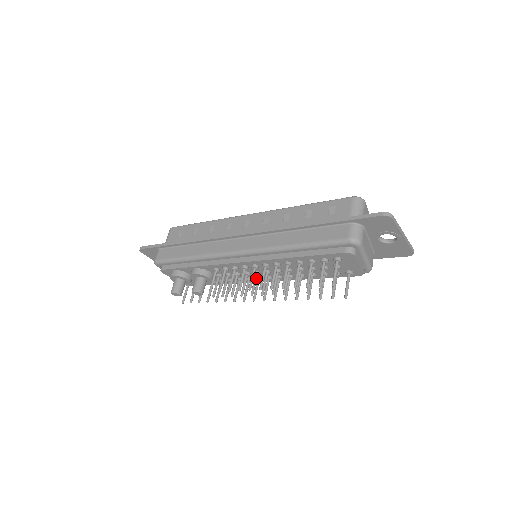
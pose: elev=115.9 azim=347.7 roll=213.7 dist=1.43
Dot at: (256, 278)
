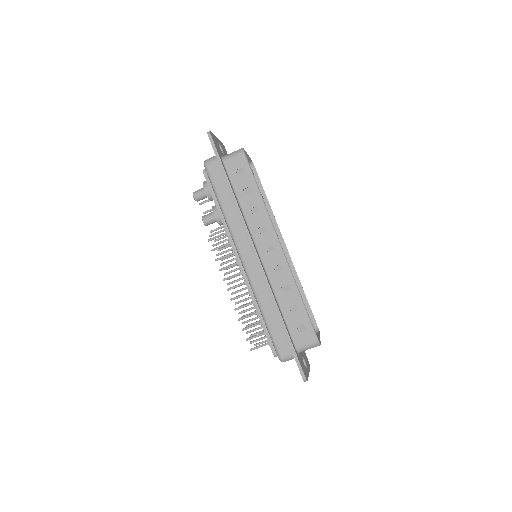
Dot at: occluded
